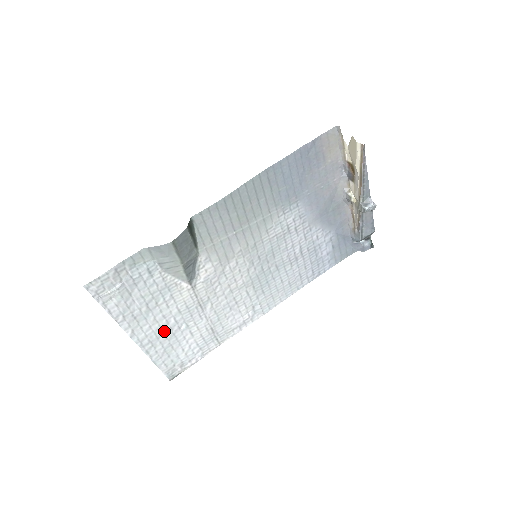
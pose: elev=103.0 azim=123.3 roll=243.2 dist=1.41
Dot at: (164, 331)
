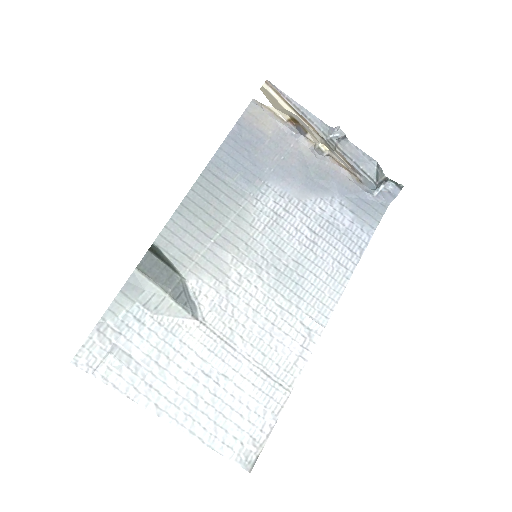
Dot at: (198, 394)
